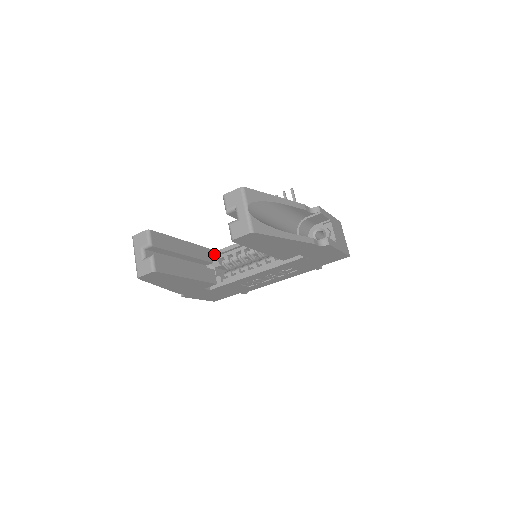
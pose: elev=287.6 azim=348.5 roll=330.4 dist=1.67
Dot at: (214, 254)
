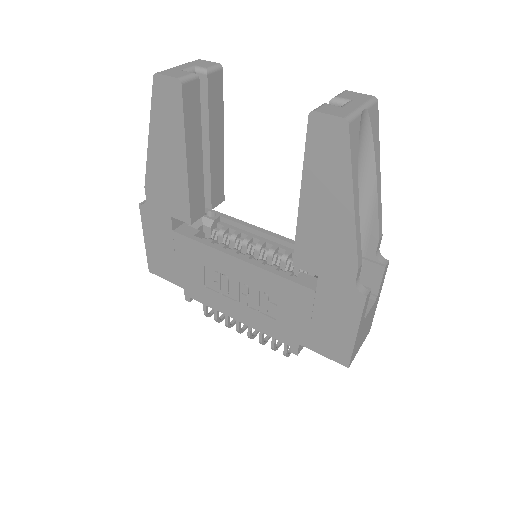
Dot at: (219, 213)
